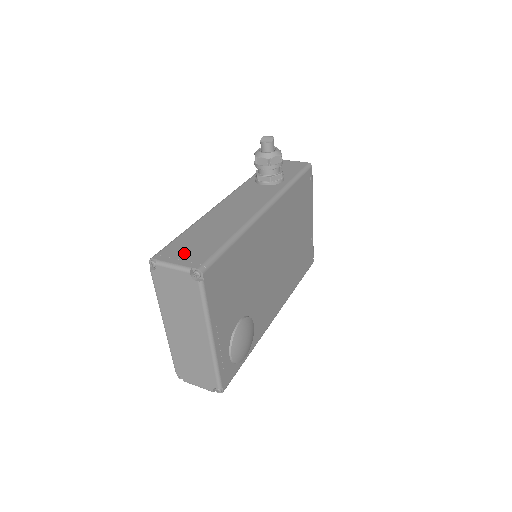
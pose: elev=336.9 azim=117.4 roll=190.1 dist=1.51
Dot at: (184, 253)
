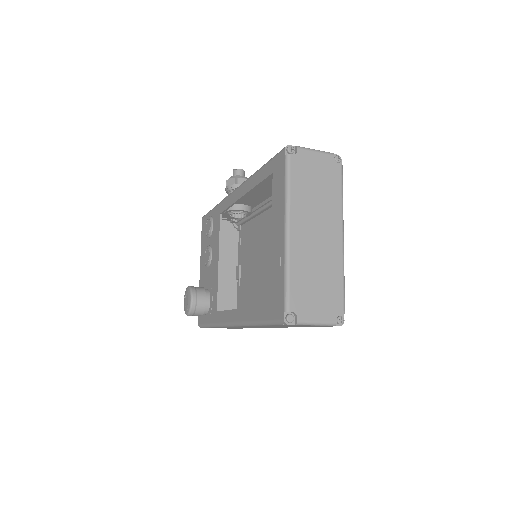
Dot at: occluded
